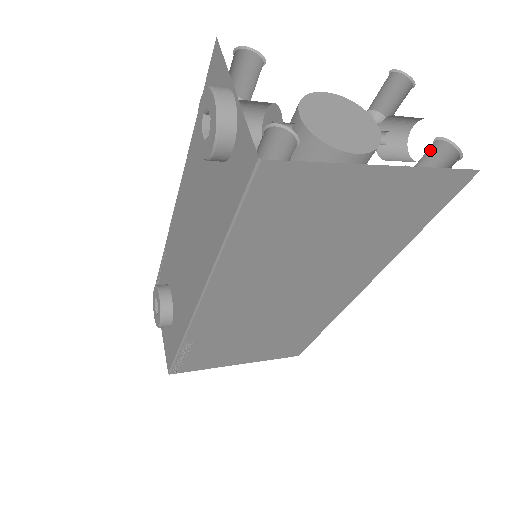
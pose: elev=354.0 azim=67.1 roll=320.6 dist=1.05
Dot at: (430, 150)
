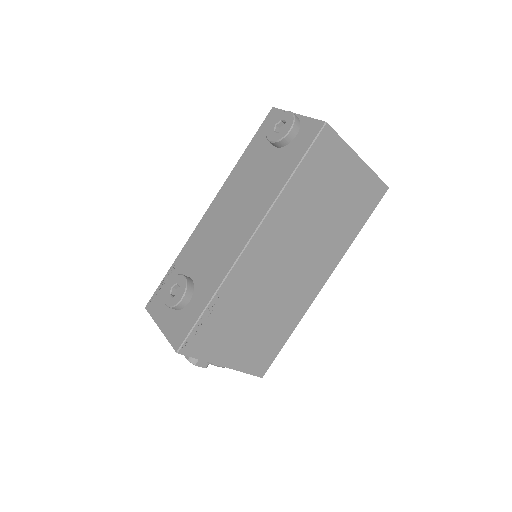
Dot at: occluded
